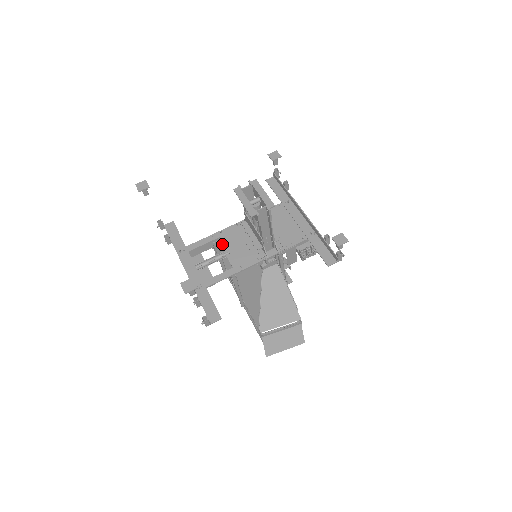
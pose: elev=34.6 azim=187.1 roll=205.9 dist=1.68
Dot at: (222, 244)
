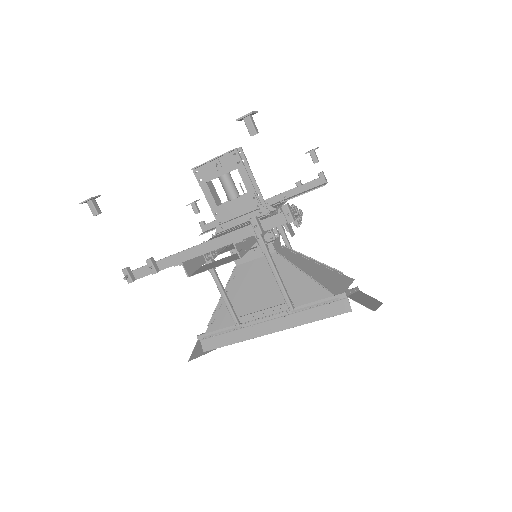
Dot at: occluded
